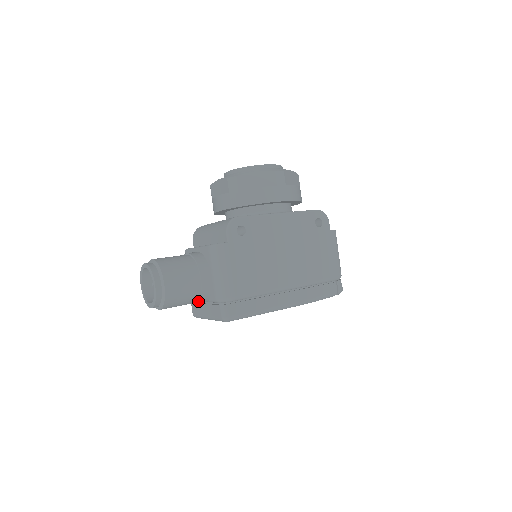
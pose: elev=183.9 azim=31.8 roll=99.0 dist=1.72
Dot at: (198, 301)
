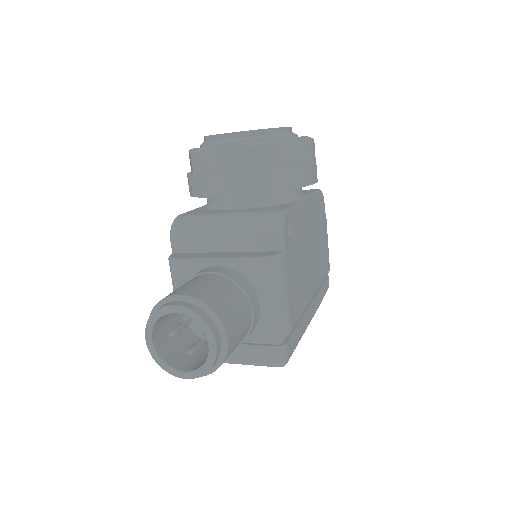
Dot at: occluded
